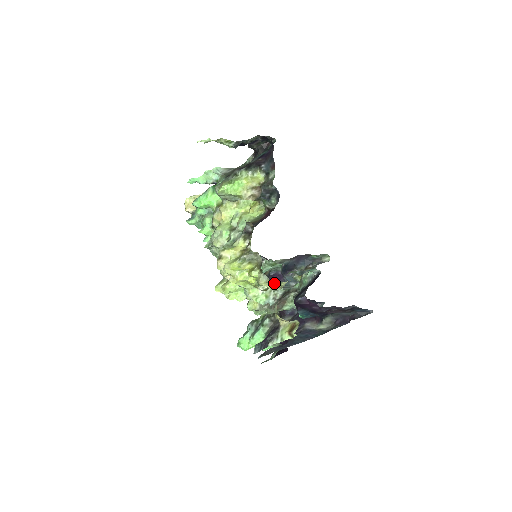
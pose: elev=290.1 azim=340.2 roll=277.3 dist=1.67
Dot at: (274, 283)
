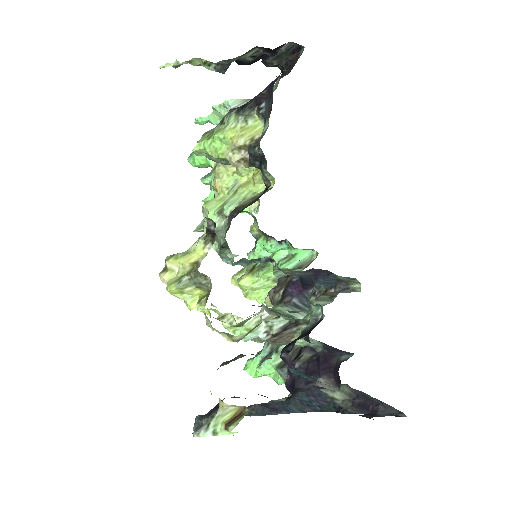
Dot at: (223, 332)
